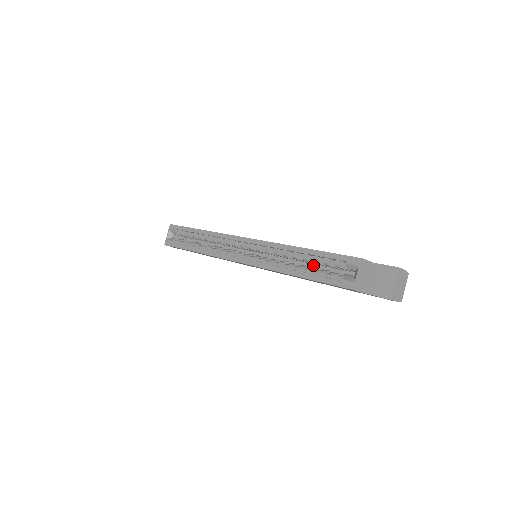
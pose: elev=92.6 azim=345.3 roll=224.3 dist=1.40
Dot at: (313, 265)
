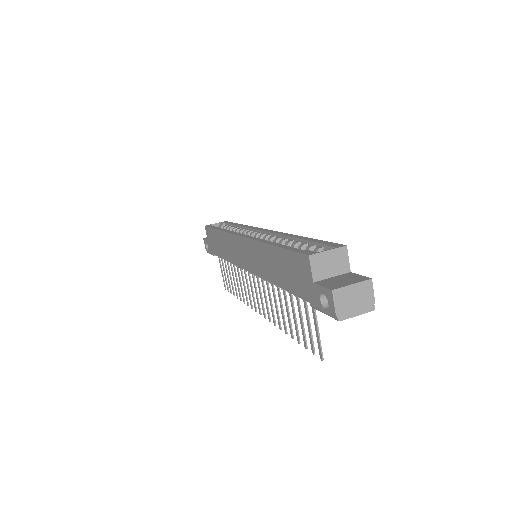
Dot at: occluded
